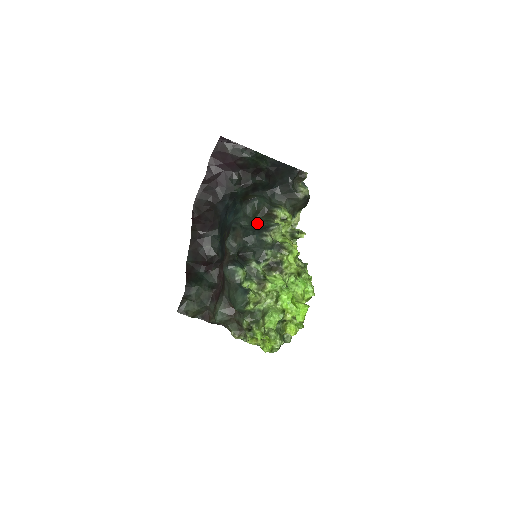
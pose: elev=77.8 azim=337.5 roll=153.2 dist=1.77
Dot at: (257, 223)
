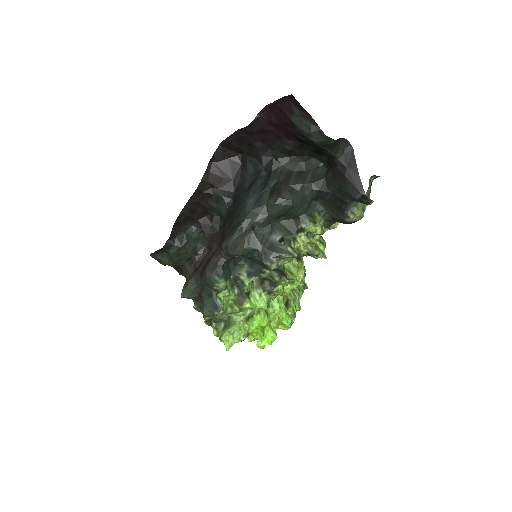
Dot at: (275, 230)
